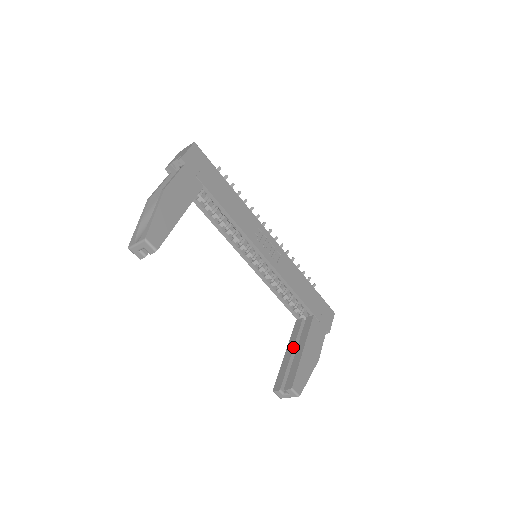
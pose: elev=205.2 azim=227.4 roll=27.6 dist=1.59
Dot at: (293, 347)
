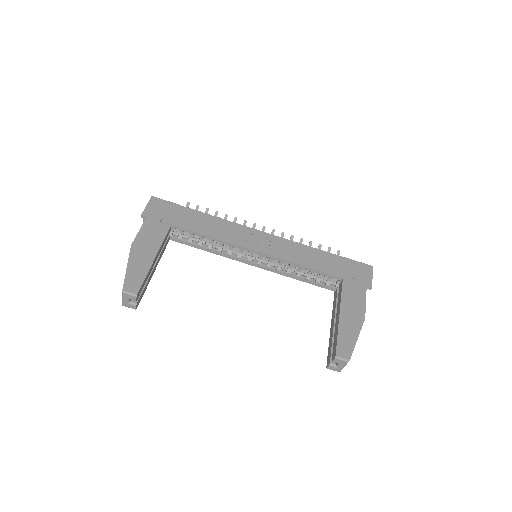
Dot at: (334, 318)
